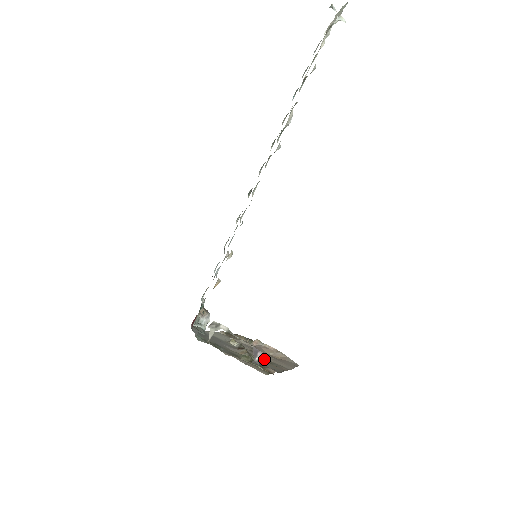
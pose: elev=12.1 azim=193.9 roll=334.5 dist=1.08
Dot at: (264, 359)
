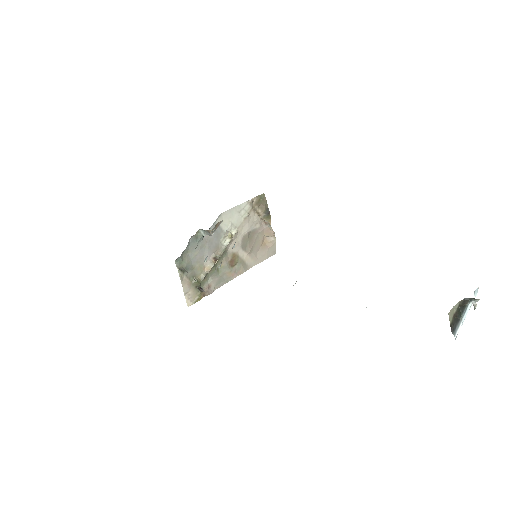
Dot at: (238, 256)
